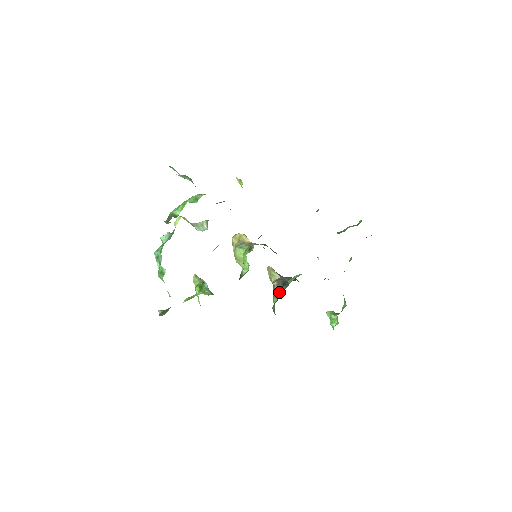
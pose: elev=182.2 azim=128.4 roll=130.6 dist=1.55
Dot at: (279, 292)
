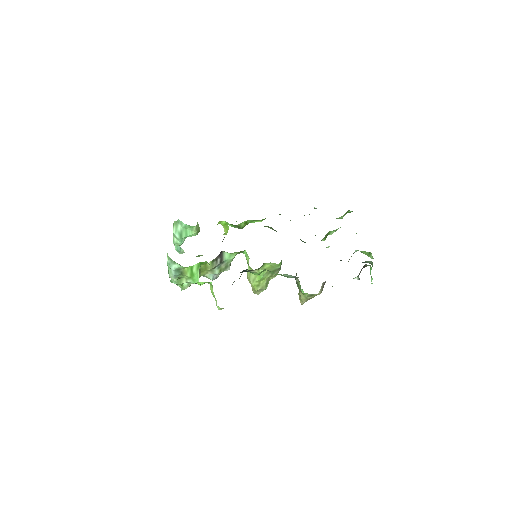
Dot at: (296, 274)
